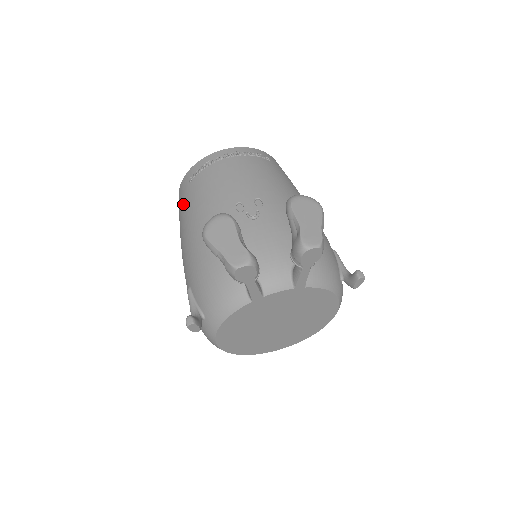
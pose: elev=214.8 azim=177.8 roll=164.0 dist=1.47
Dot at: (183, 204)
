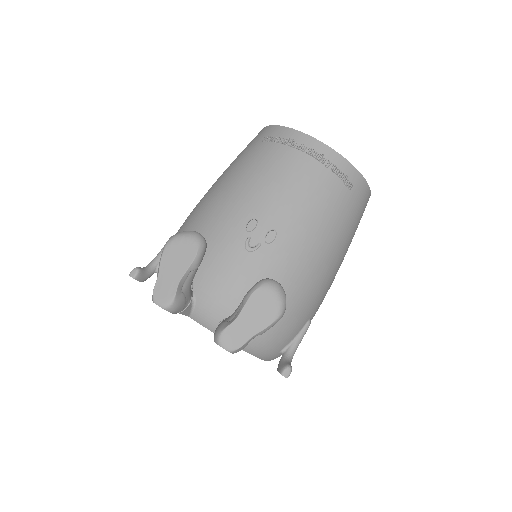
Dot at: (241, 155)
